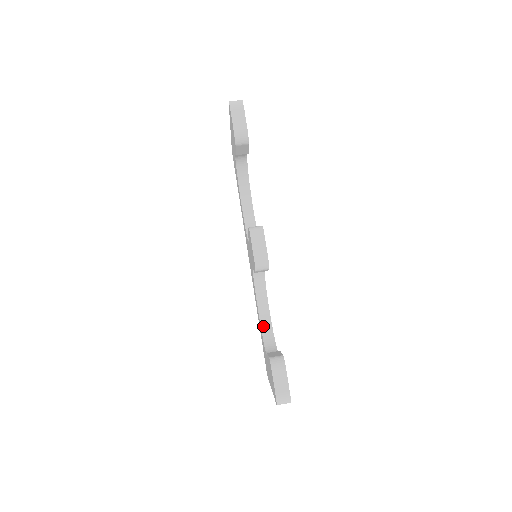
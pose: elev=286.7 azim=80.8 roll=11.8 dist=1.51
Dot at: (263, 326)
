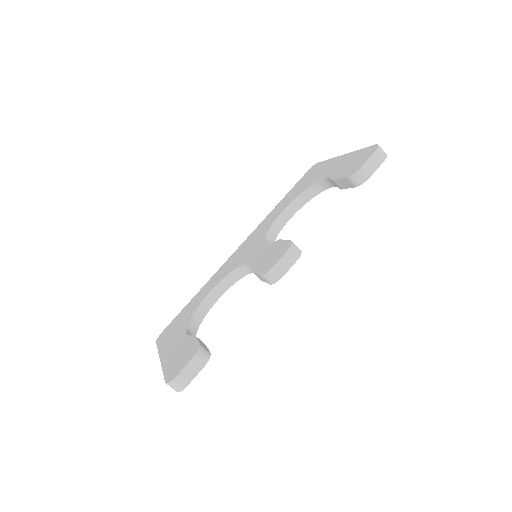
Dot at: (201, 306)
